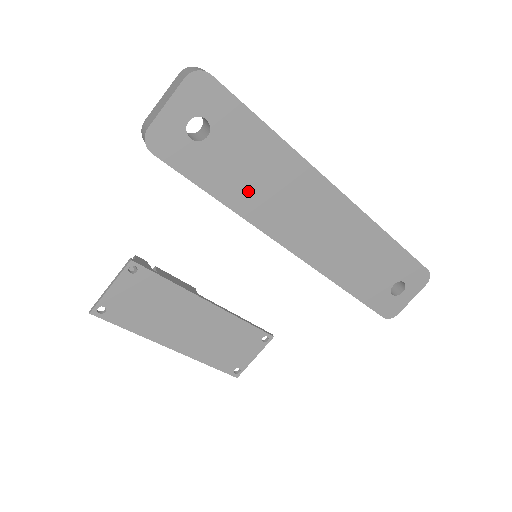
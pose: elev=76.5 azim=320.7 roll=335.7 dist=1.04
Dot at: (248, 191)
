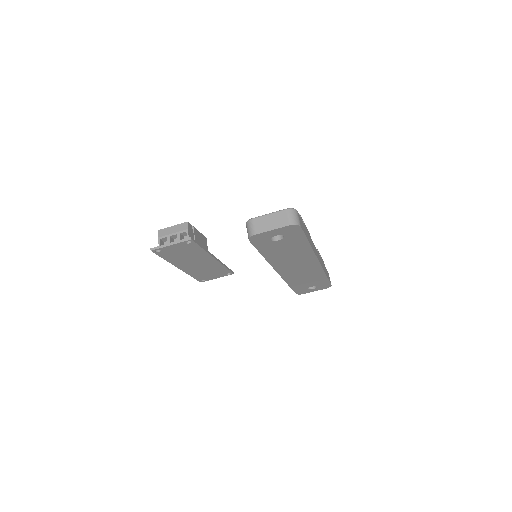
Dot at: (279, 255)
